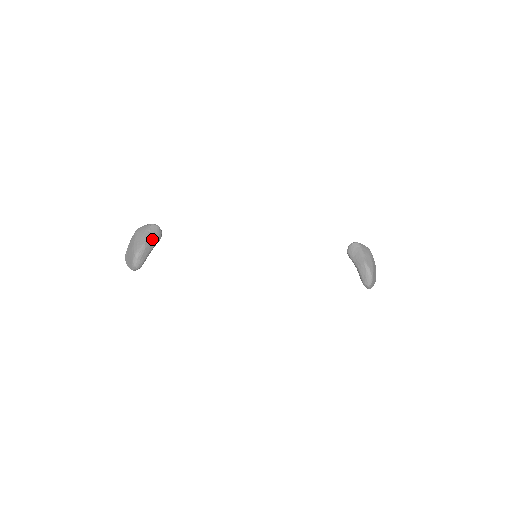
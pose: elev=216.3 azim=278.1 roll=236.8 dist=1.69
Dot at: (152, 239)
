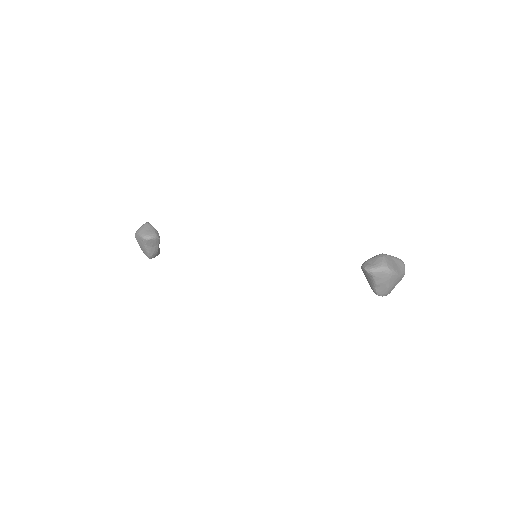
Dot at: (152, 248)
